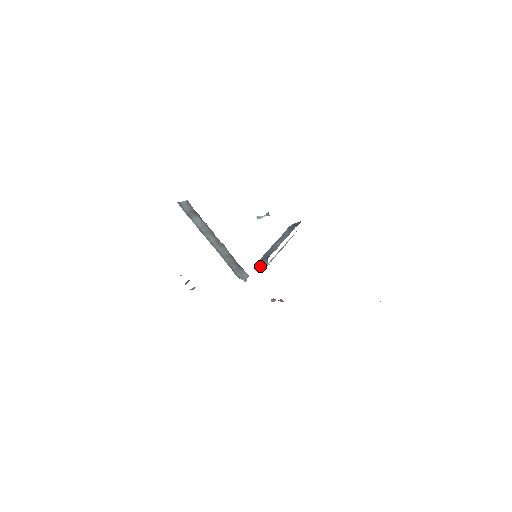
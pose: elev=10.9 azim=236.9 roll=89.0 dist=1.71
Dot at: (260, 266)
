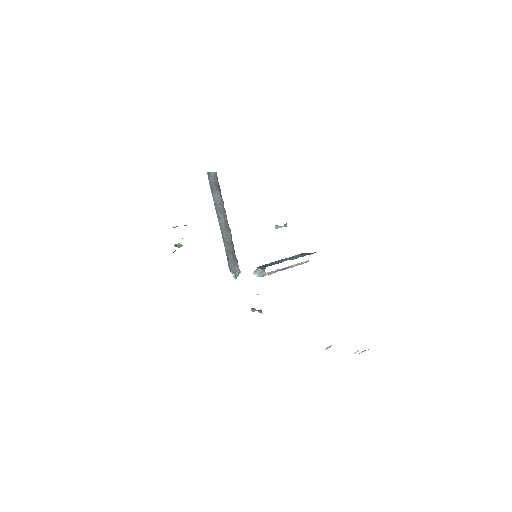
Dot at: (256, 272)
